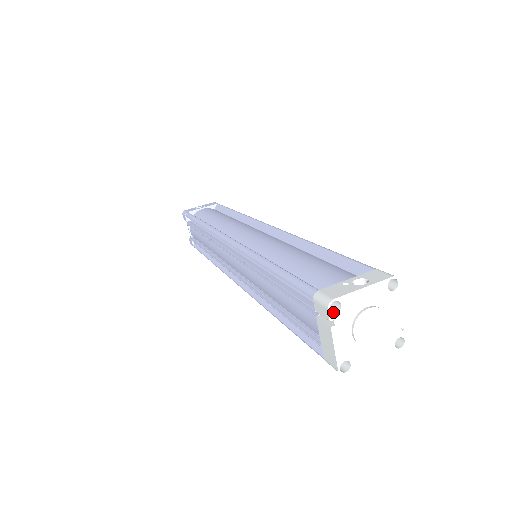
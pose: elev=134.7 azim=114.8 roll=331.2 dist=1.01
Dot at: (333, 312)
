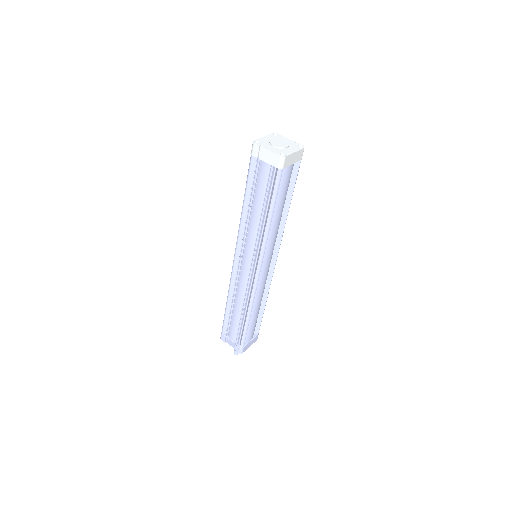
Dot at: (258, 145)
